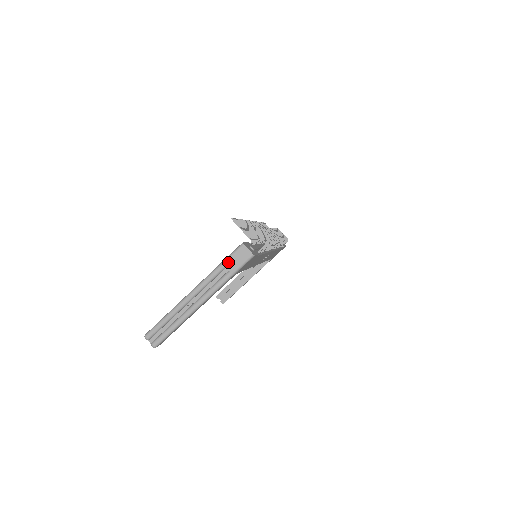
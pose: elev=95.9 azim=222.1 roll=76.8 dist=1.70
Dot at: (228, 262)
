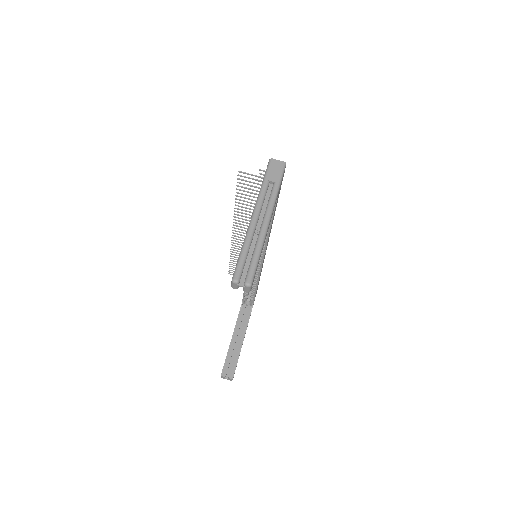
Dot at: (269, 176)
